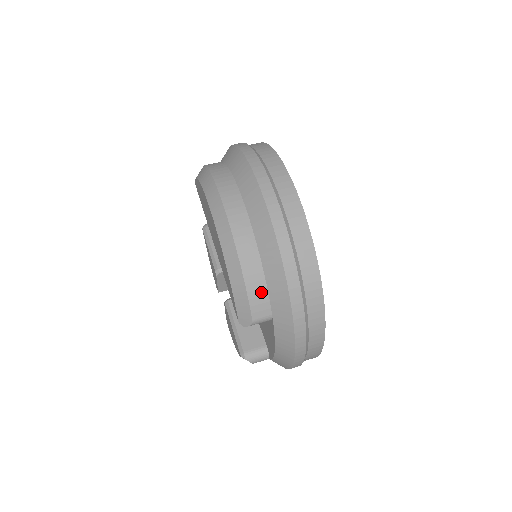
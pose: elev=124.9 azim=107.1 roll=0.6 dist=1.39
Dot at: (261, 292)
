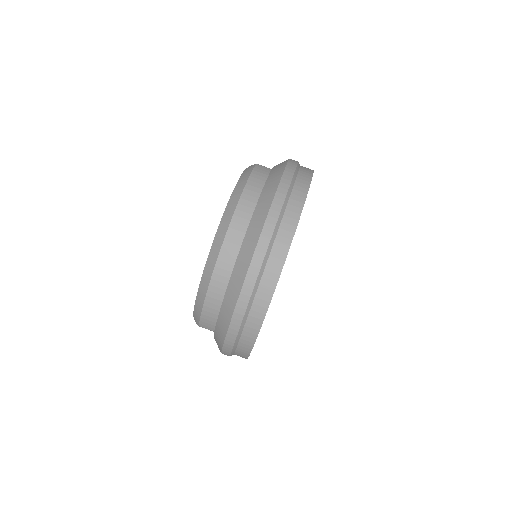
Dot at: (212, 319)
